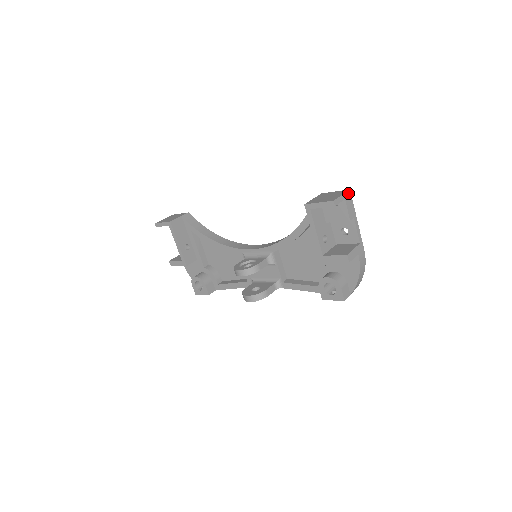
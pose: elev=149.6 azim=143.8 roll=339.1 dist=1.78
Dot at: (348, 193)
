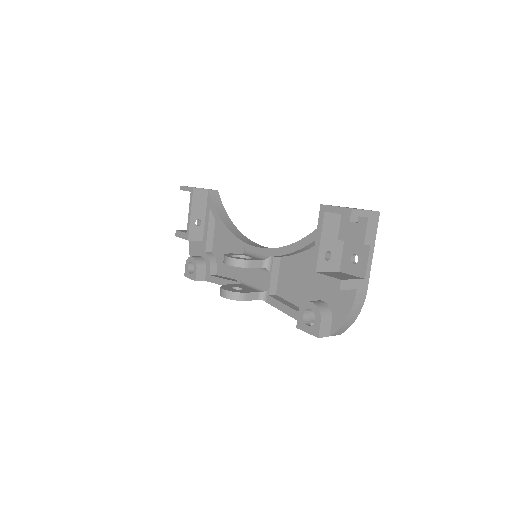
Dot at: (376, 214)
